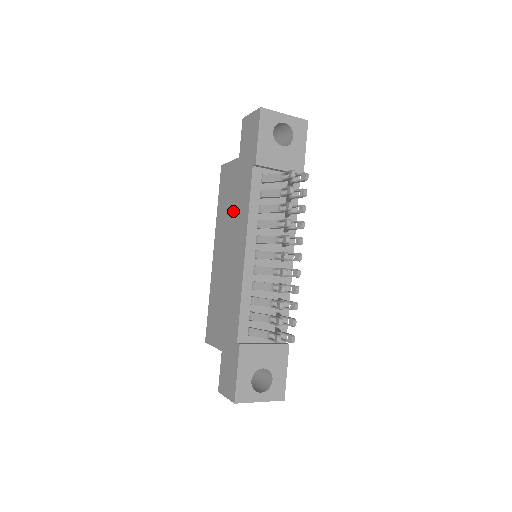
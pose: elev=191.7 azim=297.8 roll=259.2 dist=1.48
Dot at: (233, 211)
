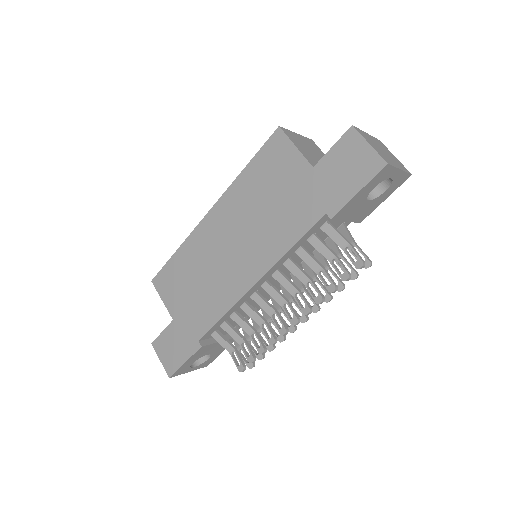
Dot at: (265, 216)
